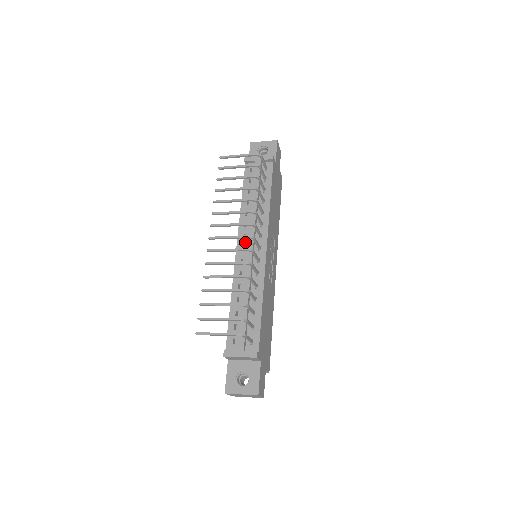
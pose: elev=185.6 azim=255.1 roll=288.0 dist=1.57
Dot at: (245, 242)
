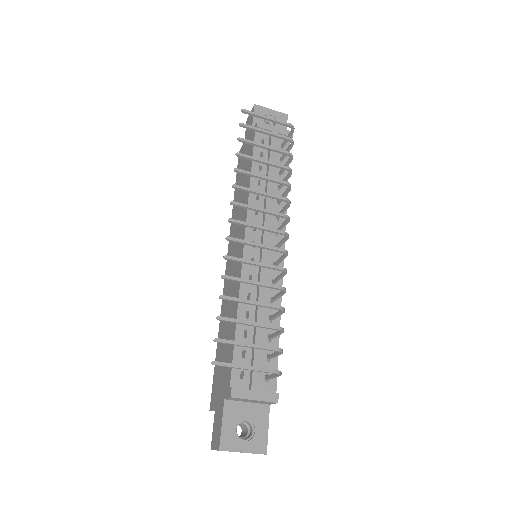
Dot at: (256, 236)
